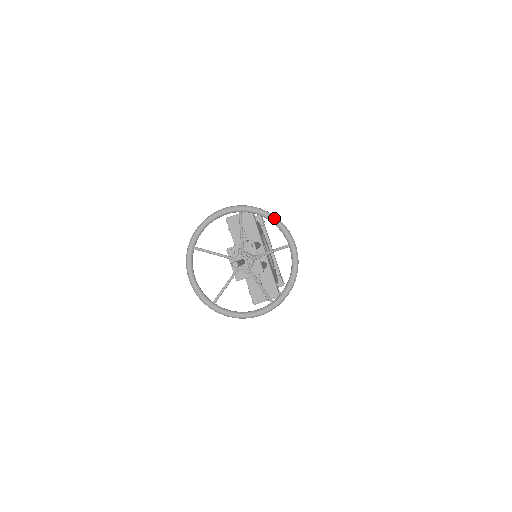
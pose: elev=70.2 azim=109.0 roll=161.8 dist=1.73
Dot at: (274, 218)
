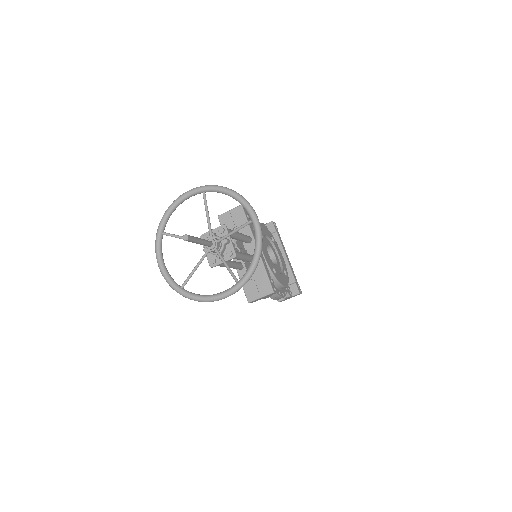
Dot at: (235, 194)
